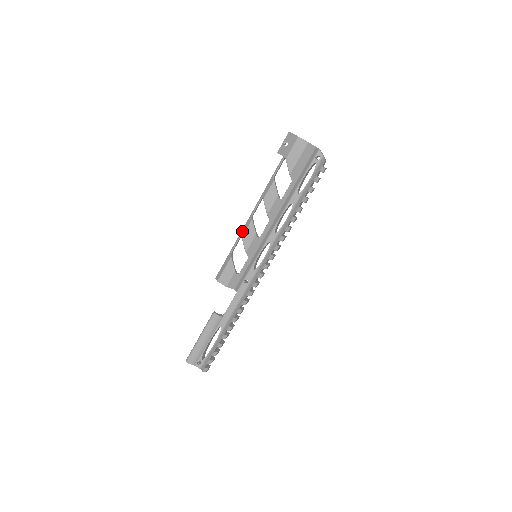
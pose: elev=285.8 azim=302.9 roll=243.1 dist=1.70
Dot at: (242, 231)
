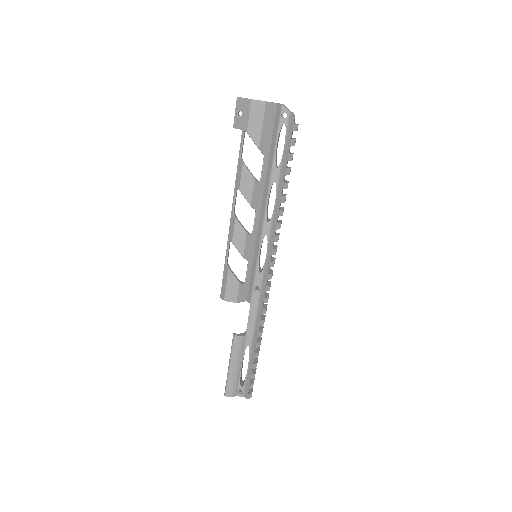
Dot at: (229, 235)
